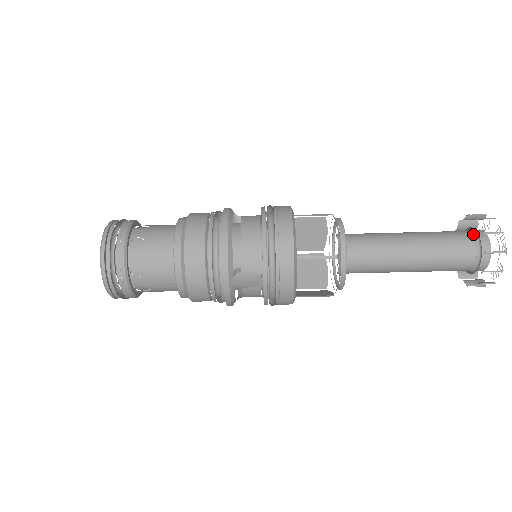
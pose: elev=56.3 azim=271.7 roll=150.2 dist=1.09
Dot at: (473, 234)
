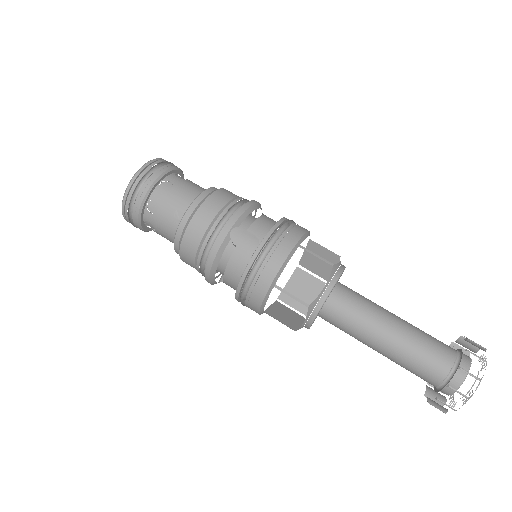
Dot at: occluded
